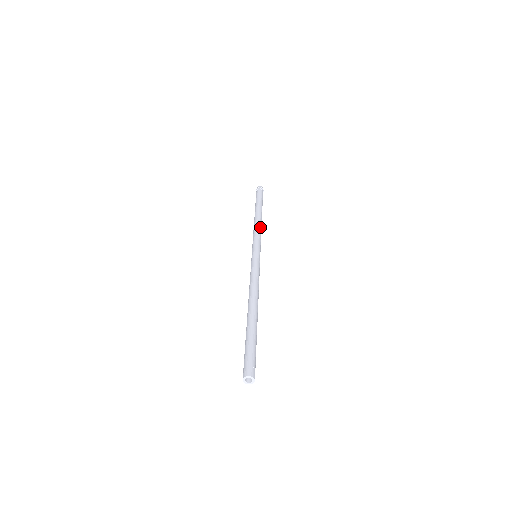
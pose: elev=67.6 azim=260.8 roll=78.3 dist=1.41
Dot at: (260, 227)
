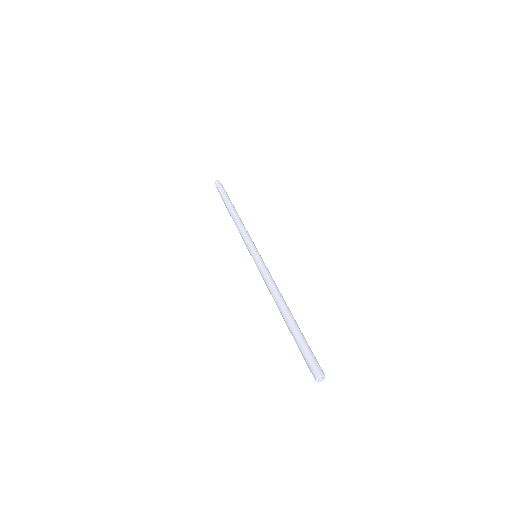
Dot at: occluded
